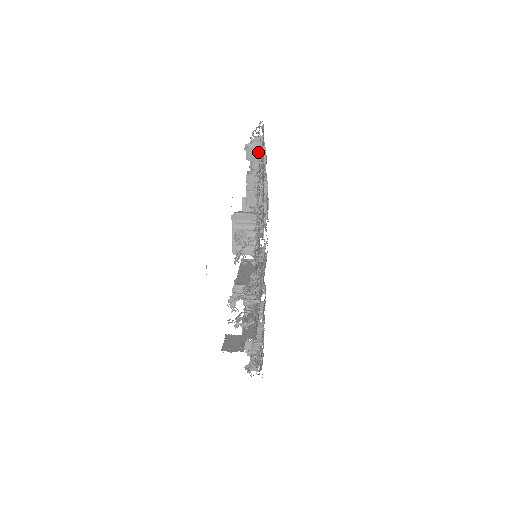
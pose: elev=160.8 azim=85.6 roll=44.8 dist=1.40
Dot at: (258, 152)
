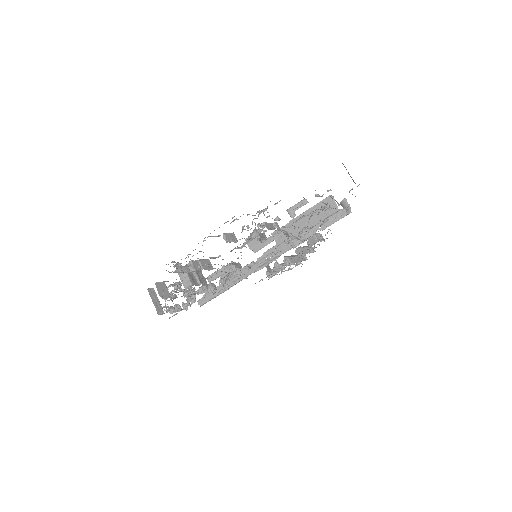
Dot at: occluded
